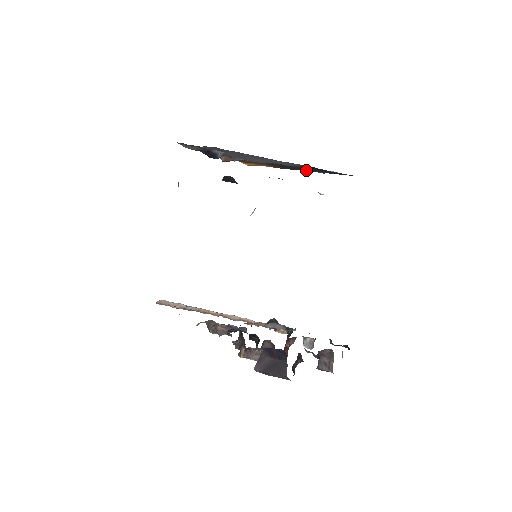
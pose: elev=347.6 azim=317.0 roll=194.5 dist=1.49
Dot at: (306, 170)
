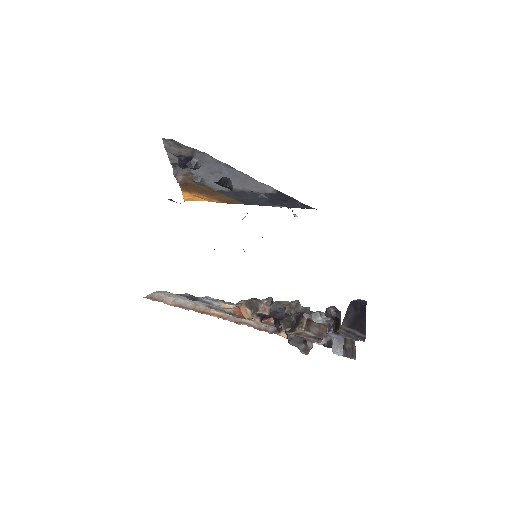
Dot at: (263, 203)
